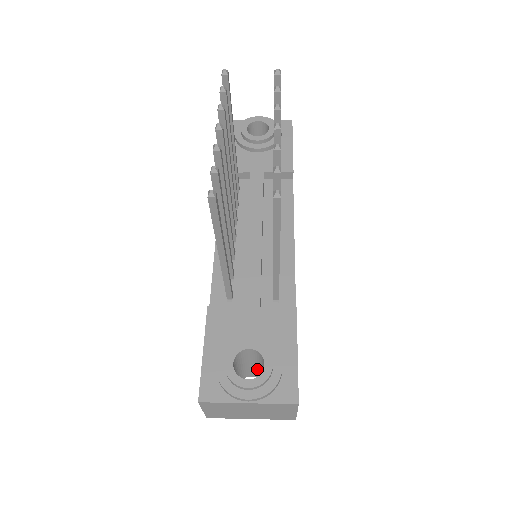
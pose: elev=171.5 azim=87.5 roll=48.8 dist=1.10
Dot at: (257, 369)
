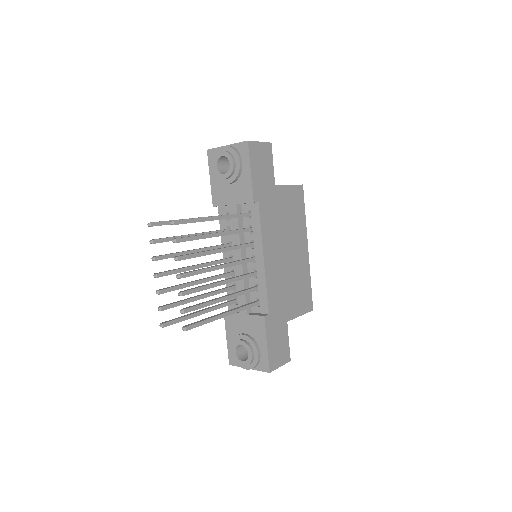
Dot at: occluded
